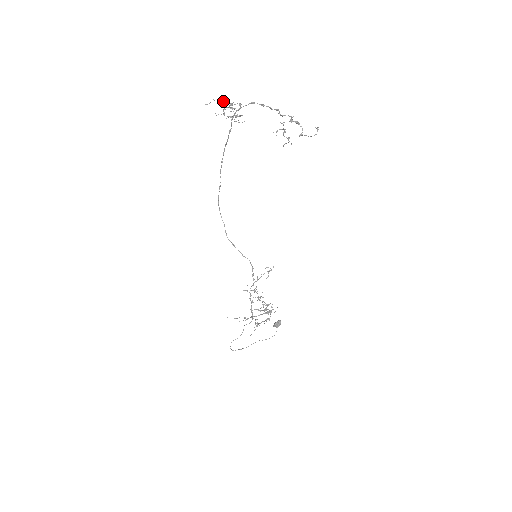
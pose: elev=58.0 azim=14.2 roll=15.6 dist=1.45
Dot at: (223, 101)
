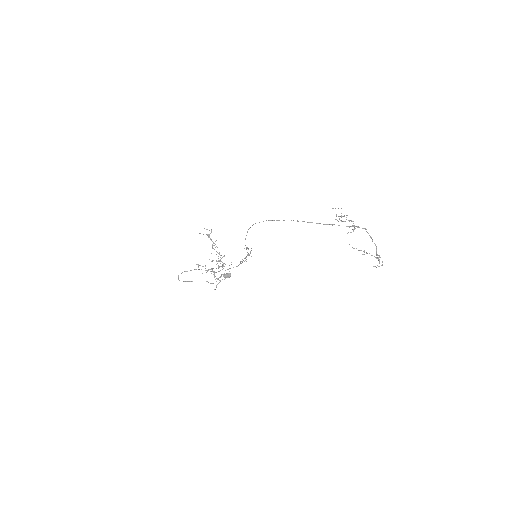
Dot at: (355, 228)
